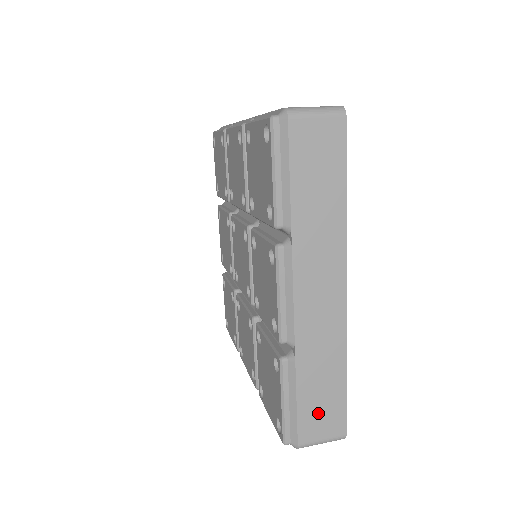
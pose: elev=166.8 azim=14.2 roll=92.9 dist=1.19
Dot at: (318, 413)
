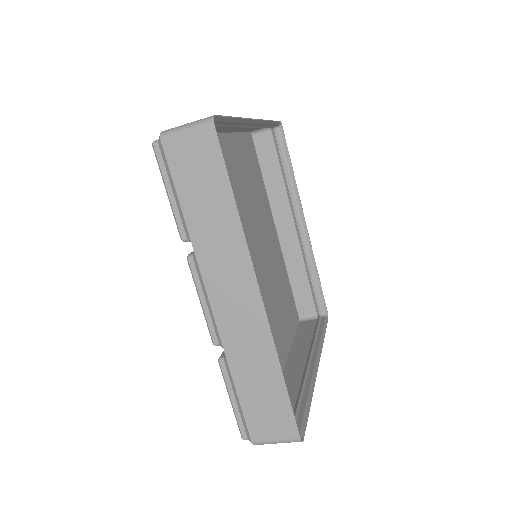
Dot at: (264, 413)
